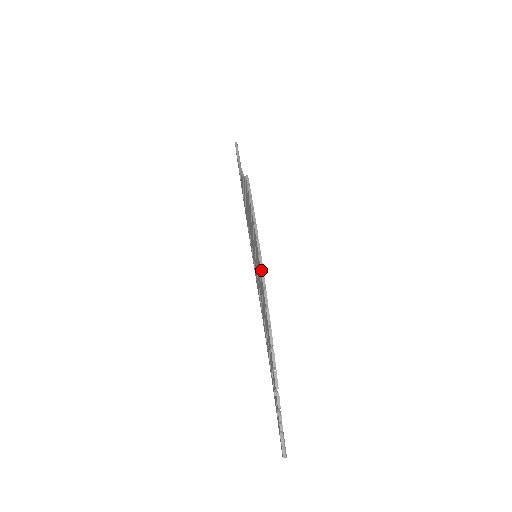
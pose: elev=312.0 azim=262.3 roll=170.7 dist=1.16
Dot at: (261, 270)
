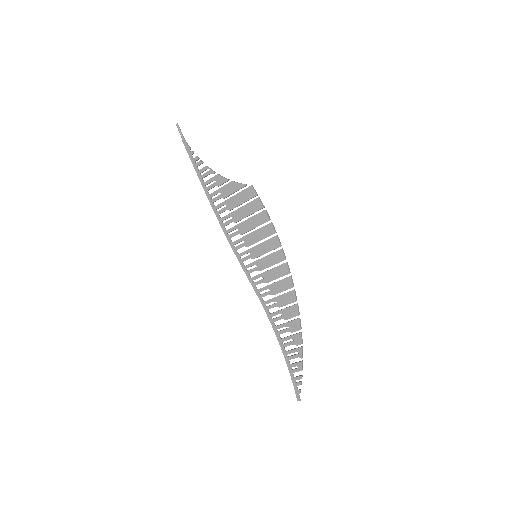
Dot at: occluded
